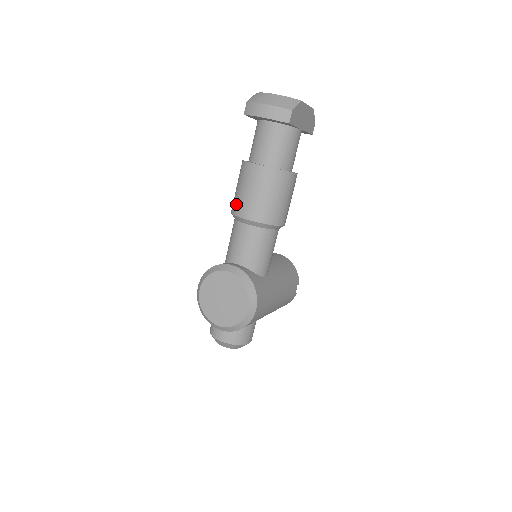
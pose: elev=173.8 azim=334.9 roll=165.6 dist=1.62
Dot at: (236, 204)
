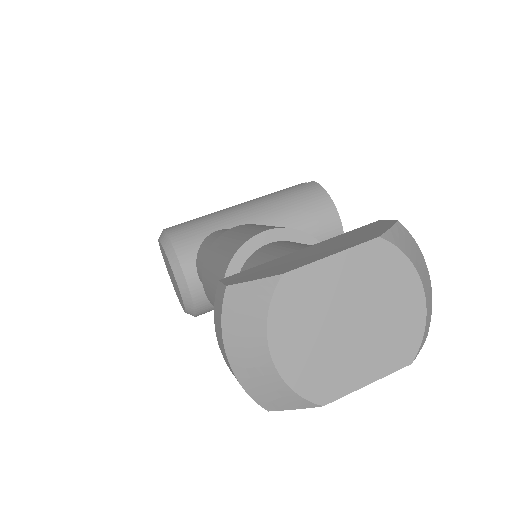
Dot at: (206, 263)
